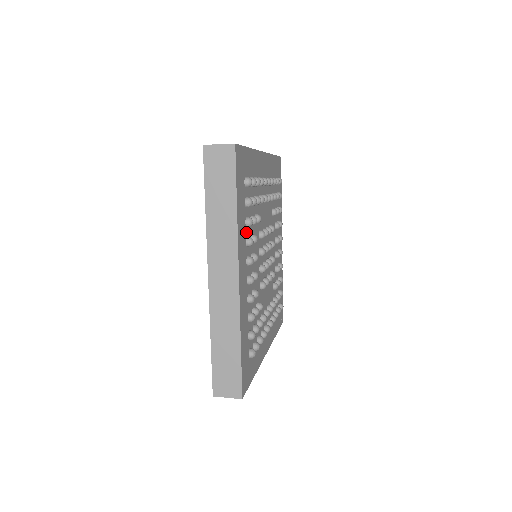
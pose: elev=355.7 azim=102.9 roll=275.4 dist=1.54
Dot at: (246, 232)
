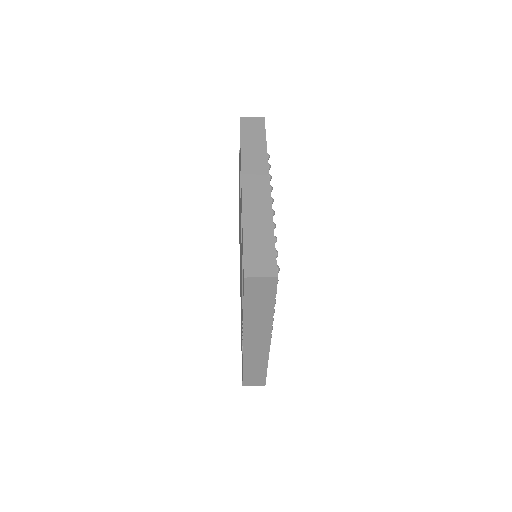
Dot at: occluded
